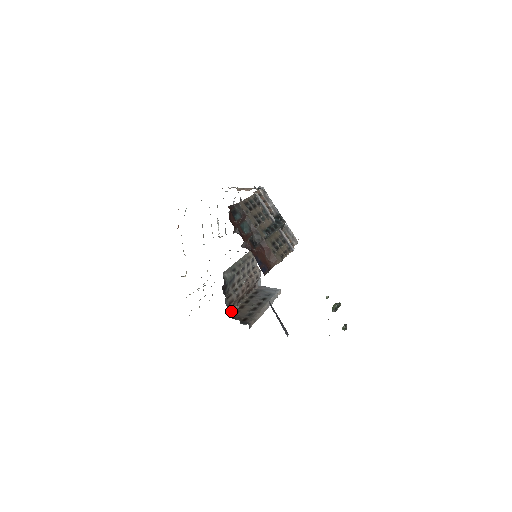
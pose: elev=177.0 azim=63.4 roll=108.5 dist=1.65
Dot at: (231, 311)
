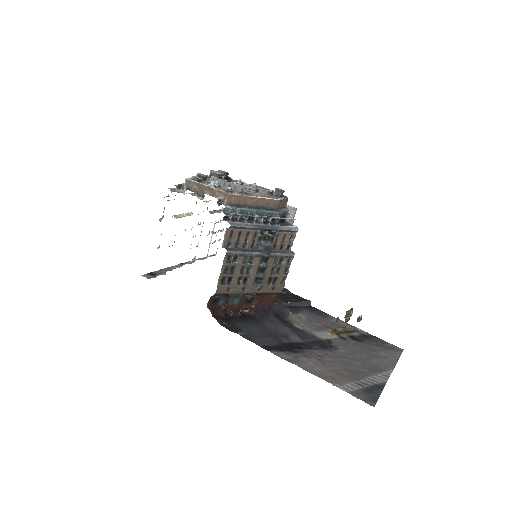
Dot at: occluded
